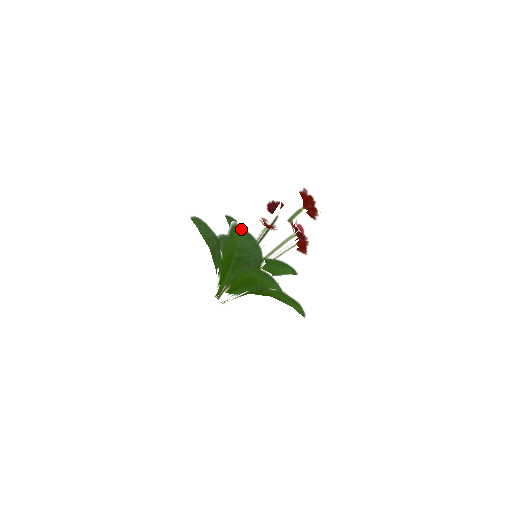
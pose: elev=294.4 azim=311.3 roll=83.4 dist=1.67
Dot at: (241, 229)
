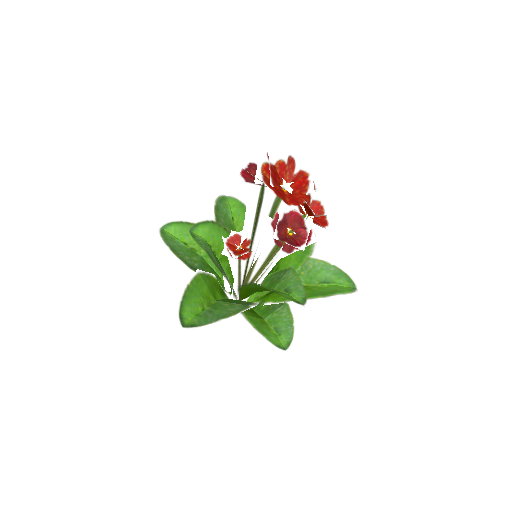
Dot at: (186, 326)
